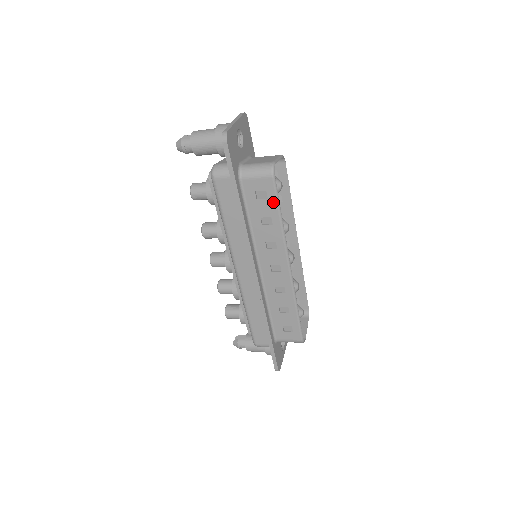
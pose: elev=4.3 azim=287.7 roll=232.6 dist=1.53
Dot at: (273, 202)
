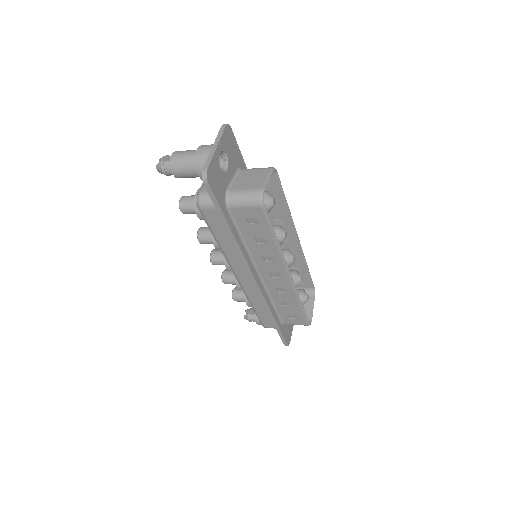
Dot at: (266, 227)
